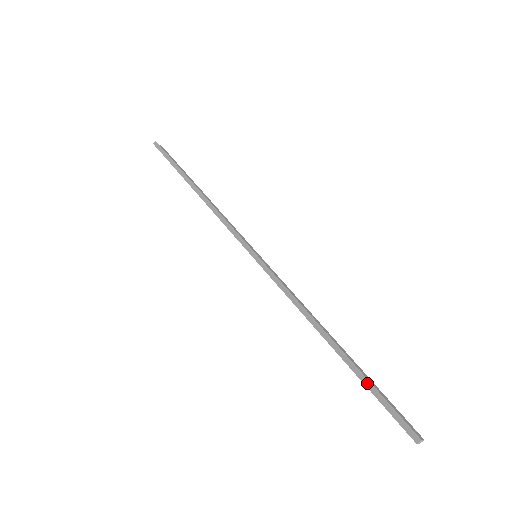
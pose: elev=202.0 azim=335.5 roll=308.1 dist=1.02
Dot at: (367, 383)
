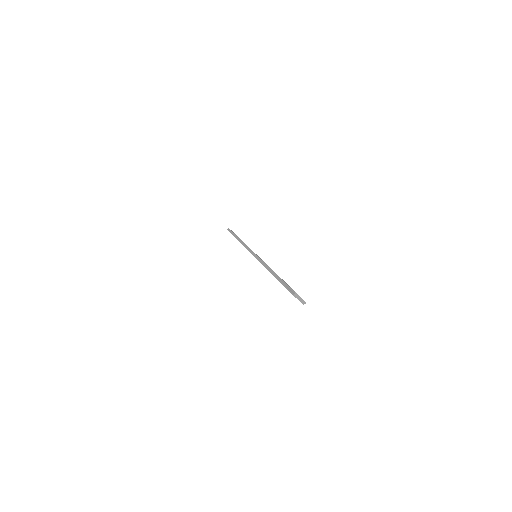
Dot at: (281, 281)
